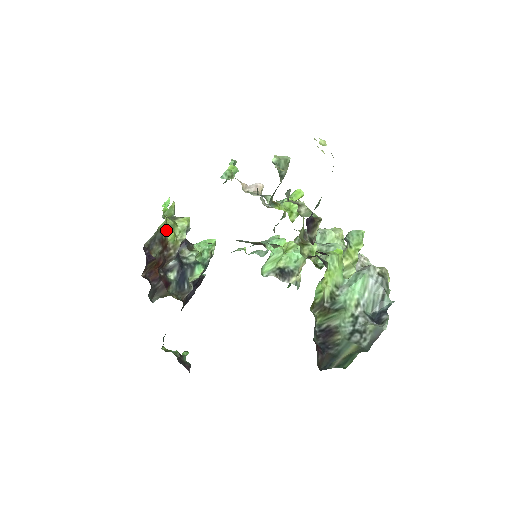
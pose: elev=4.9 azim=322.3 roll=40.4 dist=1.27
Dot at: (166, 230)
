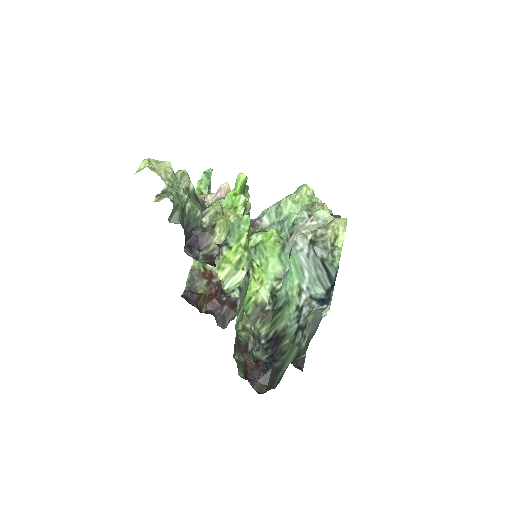
Dot at: occluded
